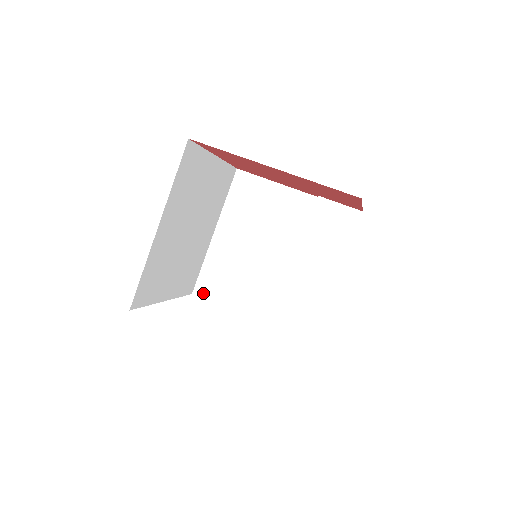
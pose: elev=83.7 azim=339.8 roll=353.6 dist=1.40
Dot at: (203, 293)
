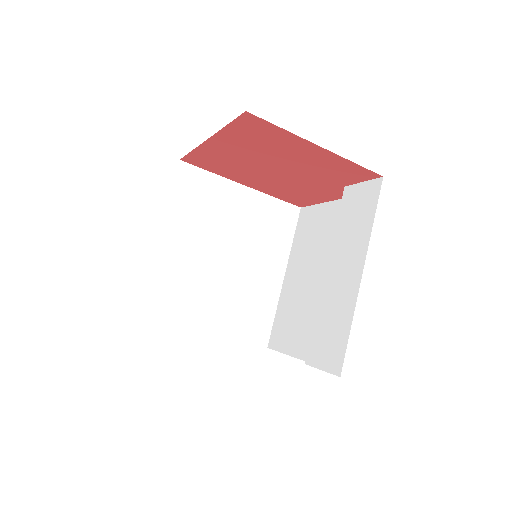
Dot at: (274, 344)
